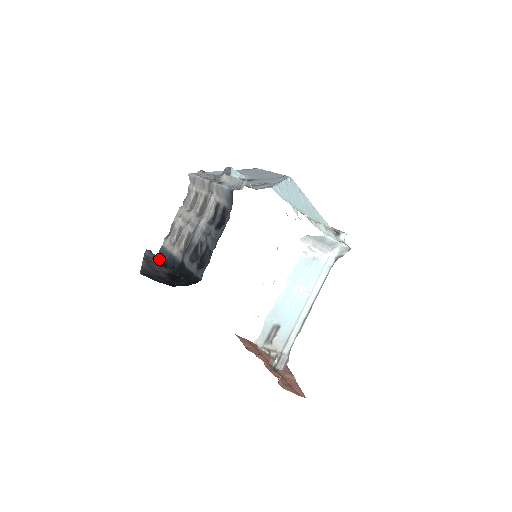
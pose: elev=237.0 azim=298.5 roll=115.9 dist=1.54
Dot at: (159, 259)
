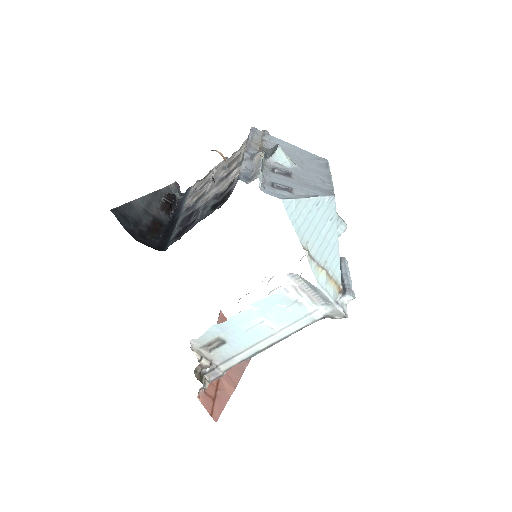
Dot at: (171, 200)
